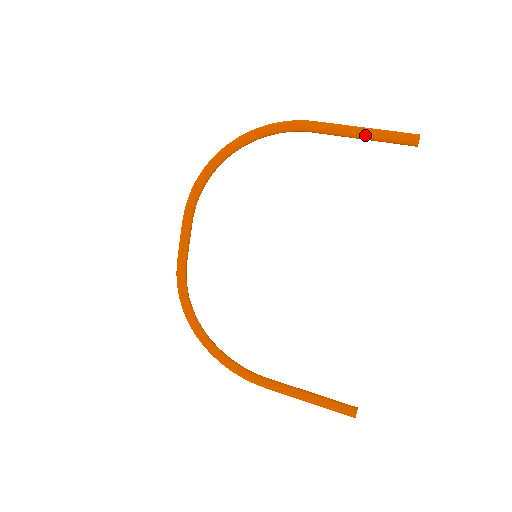
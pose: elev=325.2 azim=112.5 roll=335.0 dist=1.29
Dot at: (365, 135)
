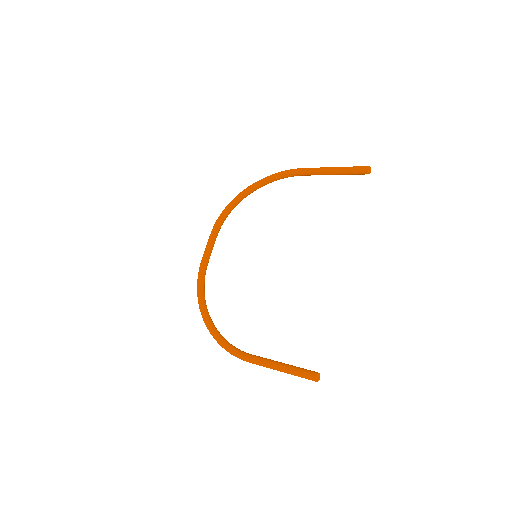
Dot at: (335, 170)
